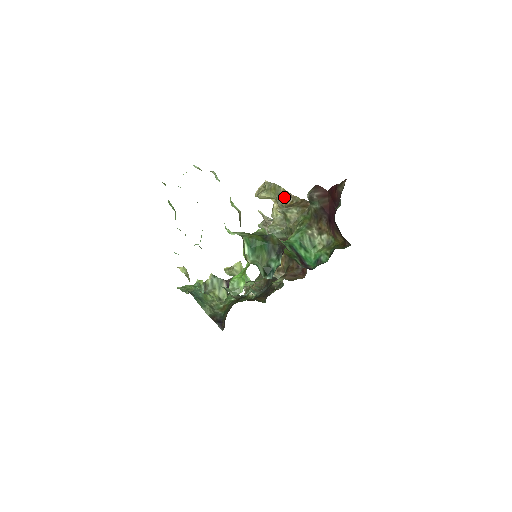
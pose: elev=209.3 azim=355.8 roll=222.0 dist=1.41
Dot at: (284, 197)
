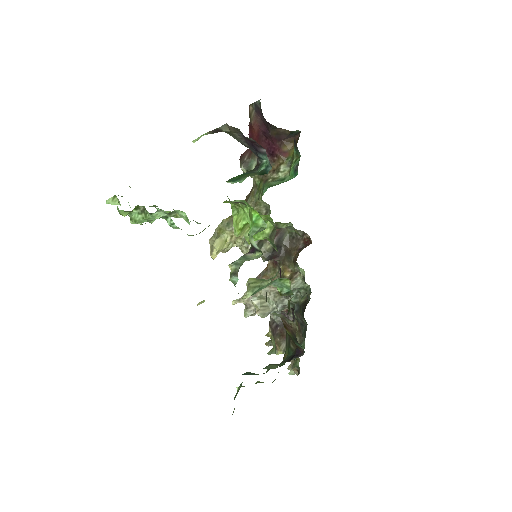
Dot at: (232, 220)
